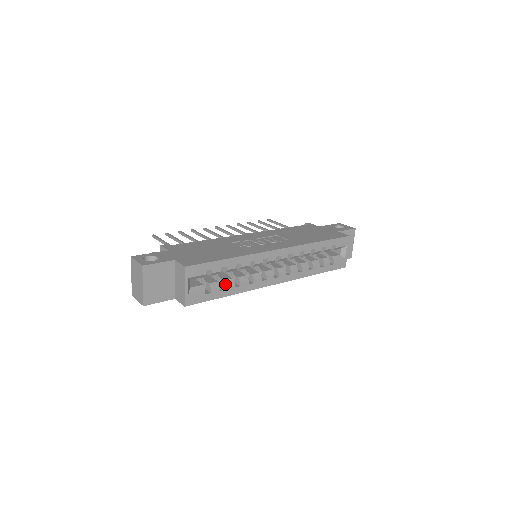
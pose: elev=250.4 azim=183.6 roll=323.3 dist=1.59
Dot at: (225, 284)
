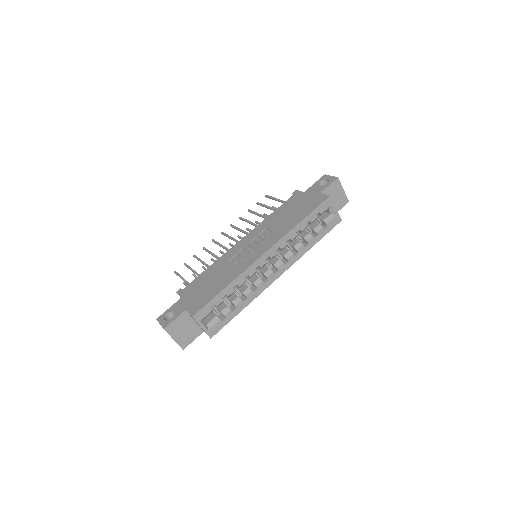
Dot at: (234, 305)
